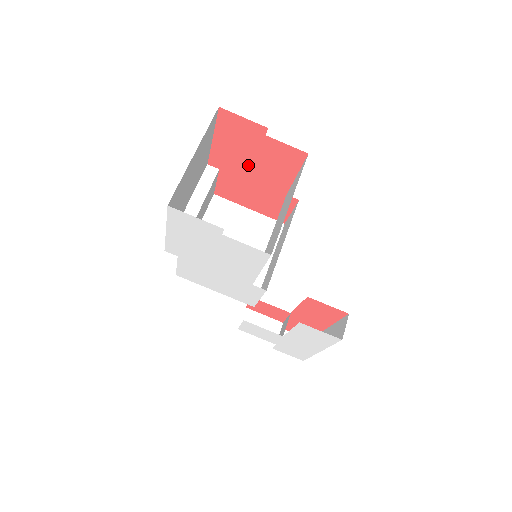
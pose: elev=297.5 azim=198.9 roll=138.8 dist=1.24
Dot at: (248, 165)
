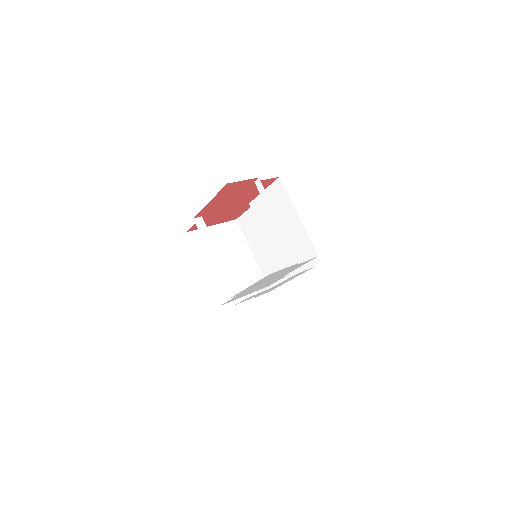
Dot at: (229, 203)
